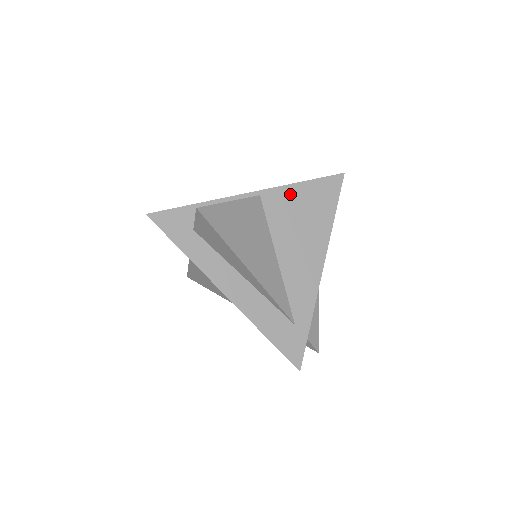
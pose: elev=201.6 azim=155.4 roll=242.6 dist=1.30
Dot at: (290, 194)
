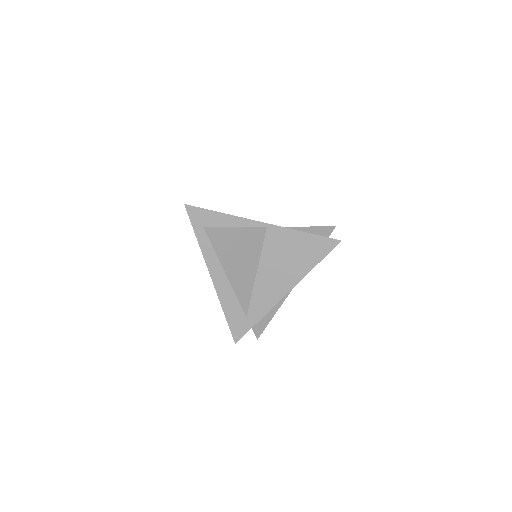
Dot at: (290, 236)
